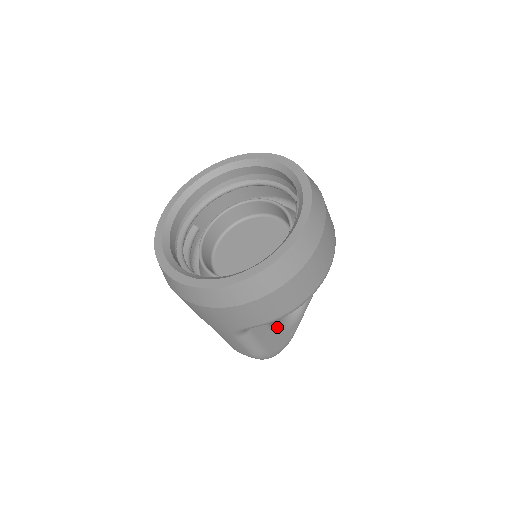
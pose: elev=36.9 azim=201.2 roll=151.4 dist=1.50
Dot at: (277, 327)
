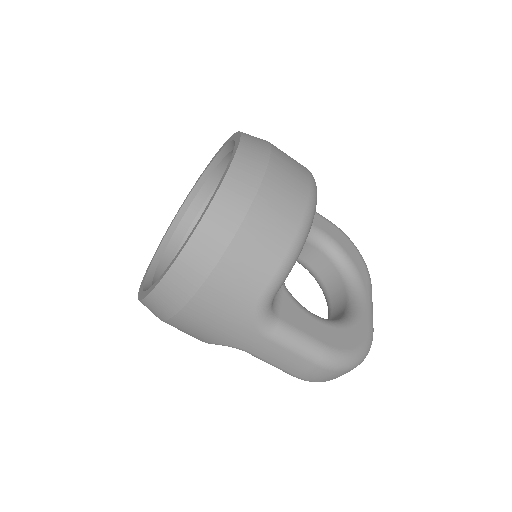
Dot at: (332, 321)
